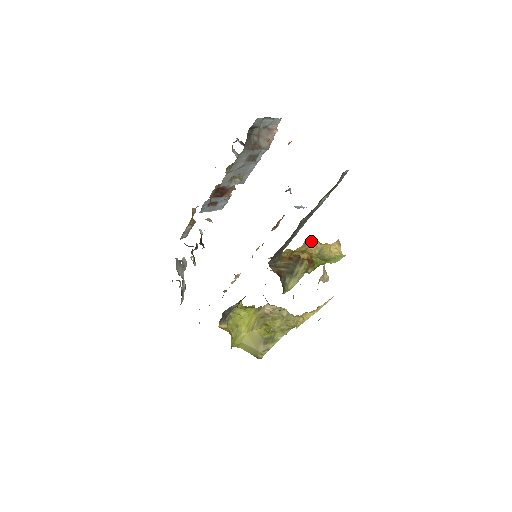
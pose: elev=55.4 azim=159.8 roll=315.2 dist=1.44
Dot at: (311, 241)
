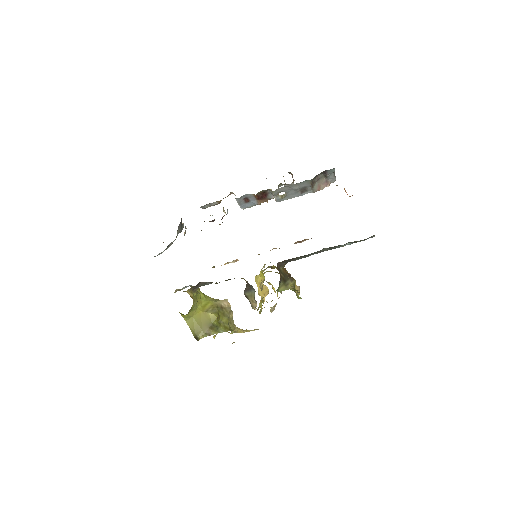
Dot at: occluded
